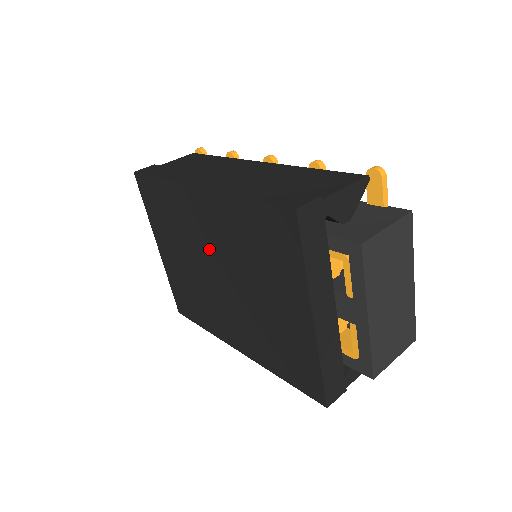
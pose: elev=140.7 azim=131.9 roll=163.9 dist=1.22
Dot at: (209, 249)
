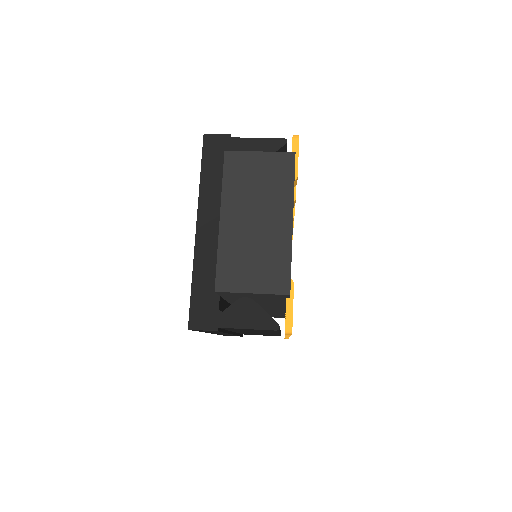
Dot at: occluded
